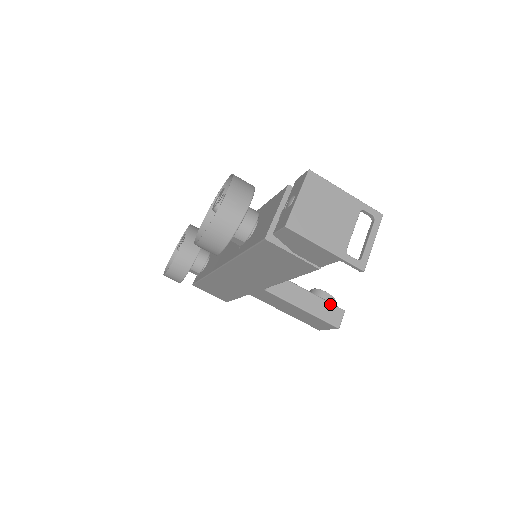
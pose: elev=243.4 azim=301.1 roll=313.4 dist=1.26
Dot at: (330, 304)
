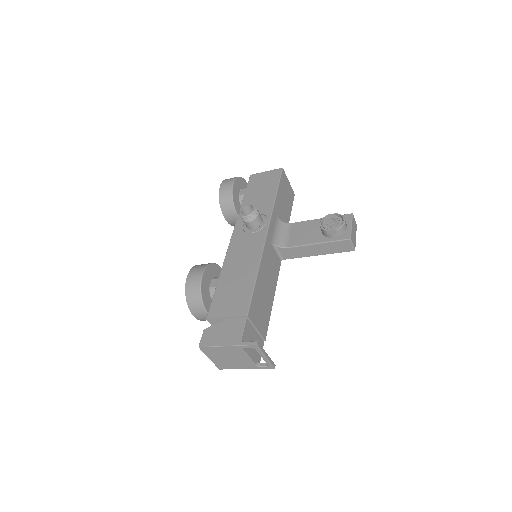
Dot at: (334, 242)
